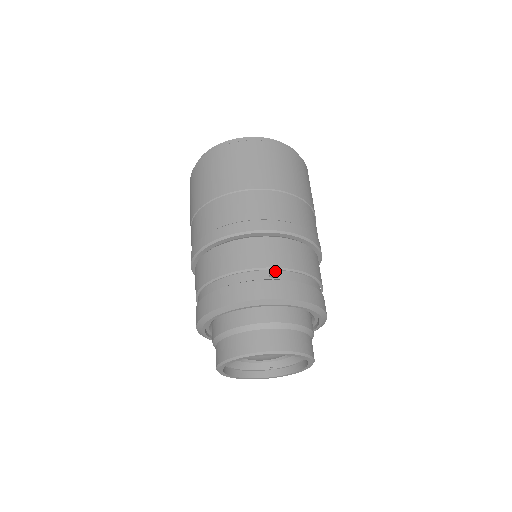
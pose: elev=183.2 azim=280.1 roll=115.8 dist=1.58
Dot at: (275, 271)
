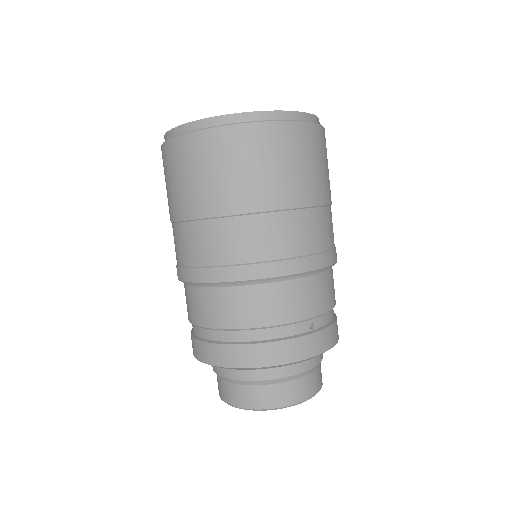
Dot at: (315, 319)
